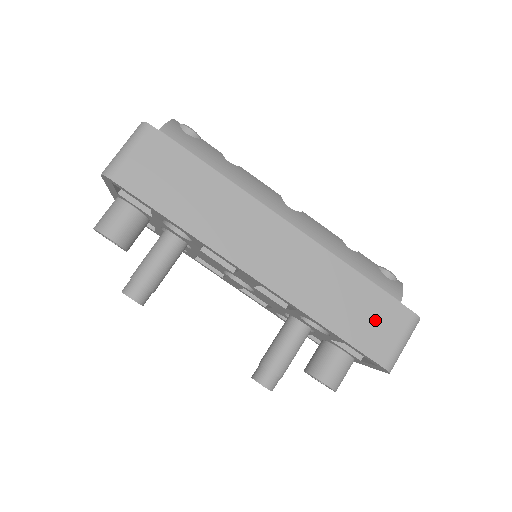
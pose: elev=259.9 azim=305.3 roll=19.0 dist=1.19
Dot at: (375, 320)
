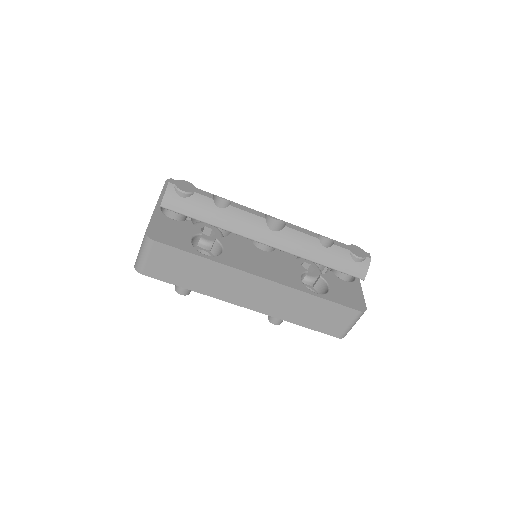
Dot at: (331, 318)
